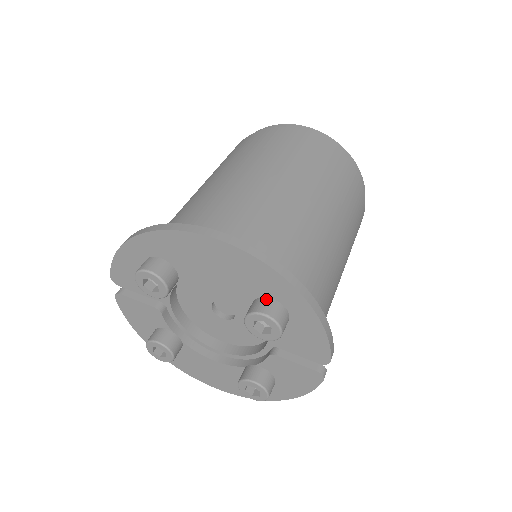
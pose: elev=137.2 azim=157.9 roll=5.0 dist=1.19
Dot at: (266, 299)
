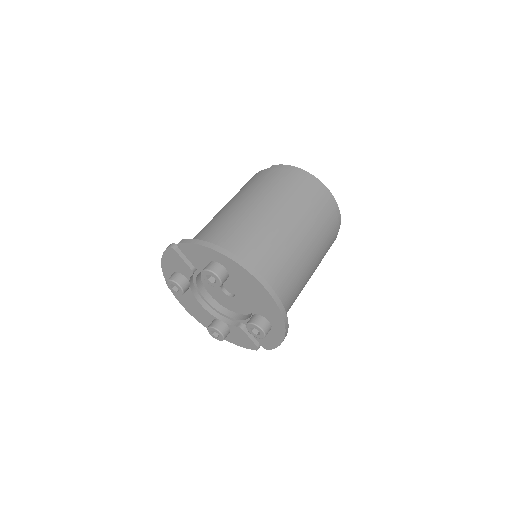
Dot at: (266, 320)
